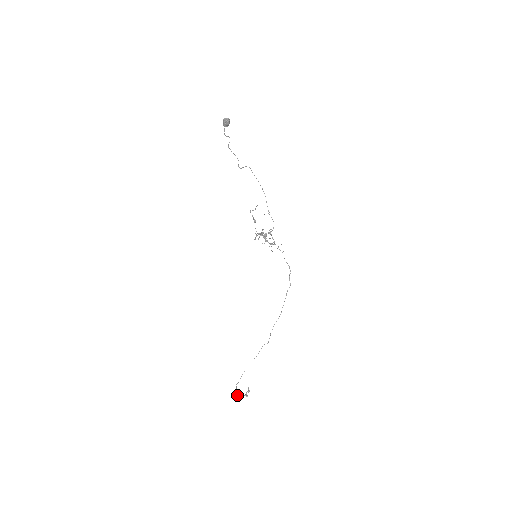
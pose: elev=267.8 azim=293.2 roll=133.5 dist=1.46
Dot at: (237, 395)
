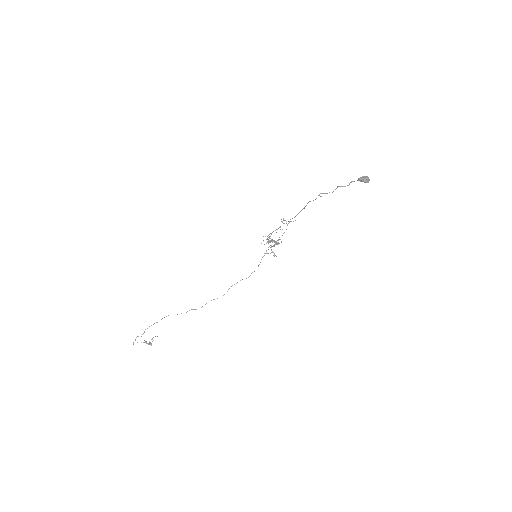
Dot at: (144, 342)
